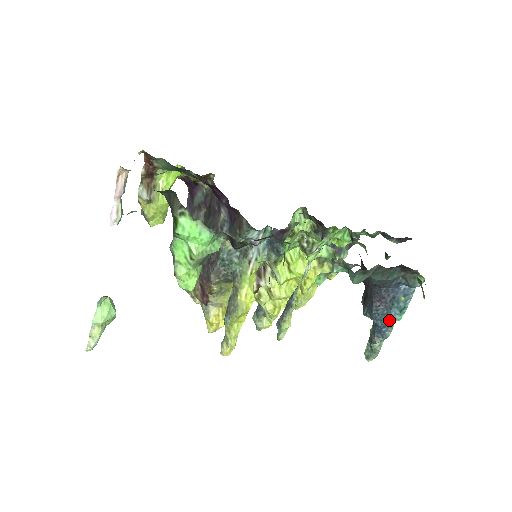
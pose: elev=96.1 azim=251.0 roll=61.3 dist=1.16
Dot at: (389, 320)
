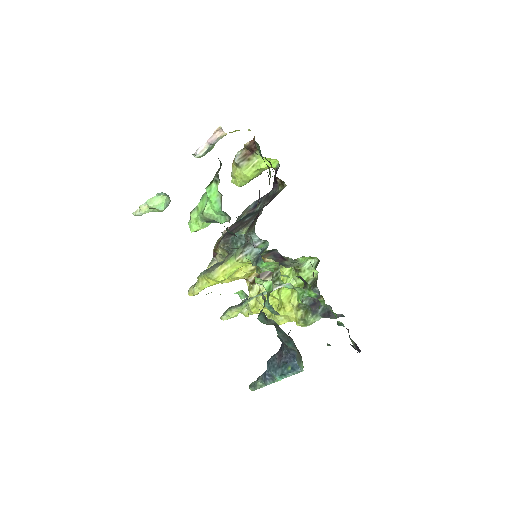
Dot at: (273, 373)
